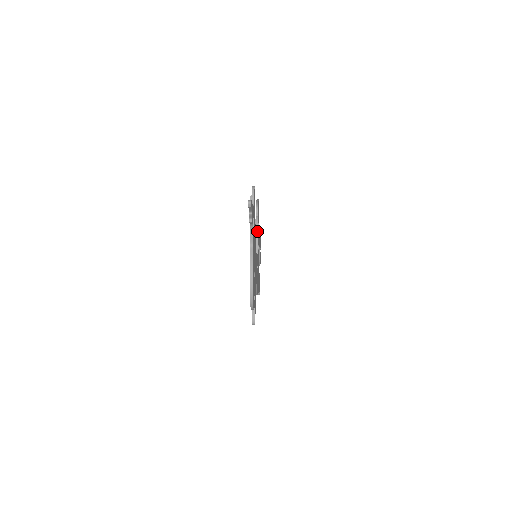
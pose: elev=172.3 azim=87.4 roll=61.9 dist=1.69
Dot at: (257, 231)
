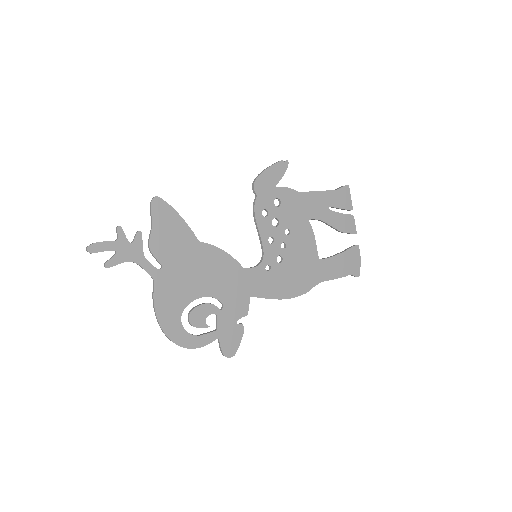
Dot at: (255, 220)
